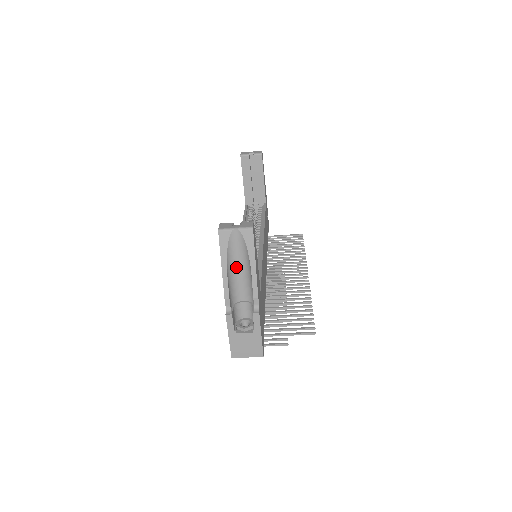
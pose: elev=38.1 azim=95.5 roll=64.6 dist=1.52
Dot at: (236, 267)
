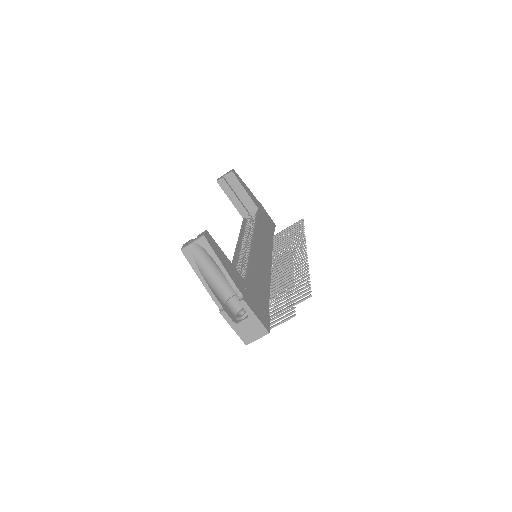
Dot at: (211, 272)
